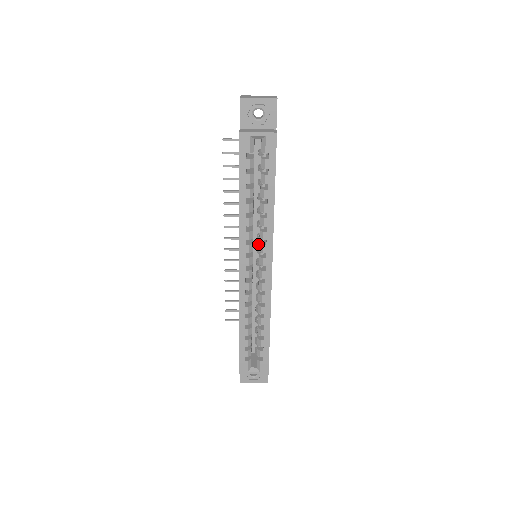
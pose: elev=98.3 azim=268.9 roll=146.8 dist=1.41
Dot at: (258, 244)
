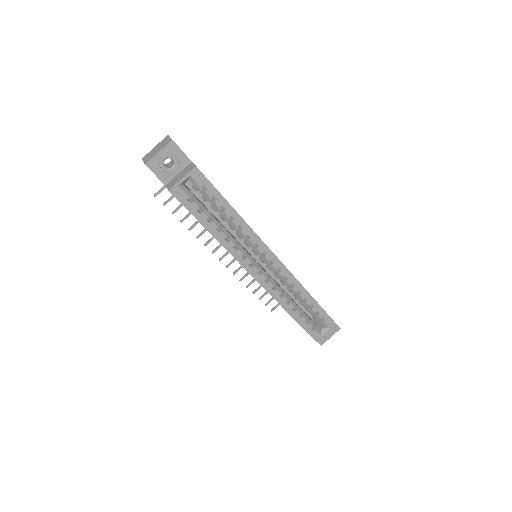
Dot at: (250, 247)
